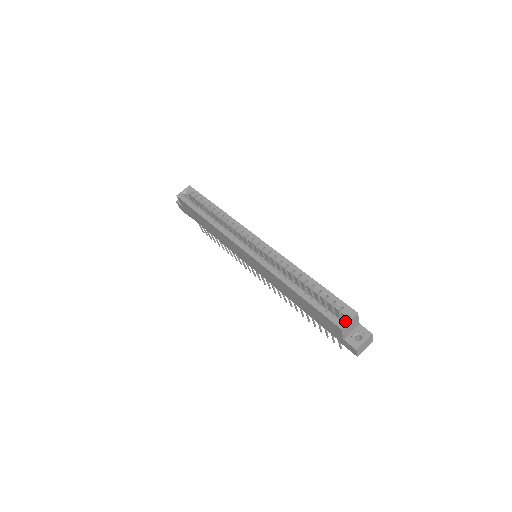
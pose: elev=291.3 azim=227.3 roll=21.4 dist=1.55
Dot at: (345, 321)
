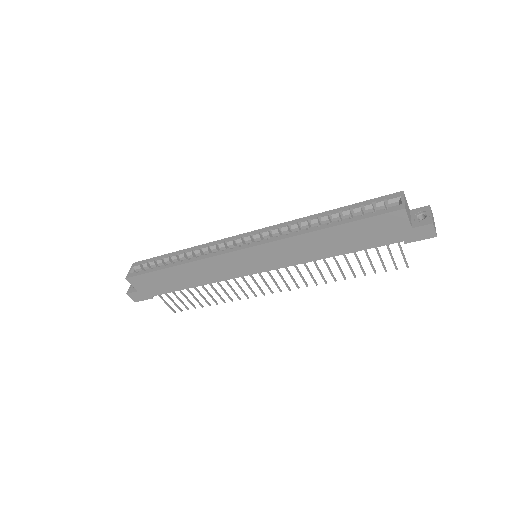
Dot at: (401, 203)
